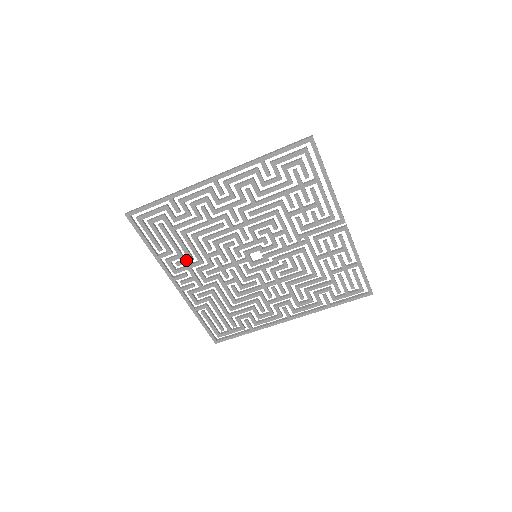
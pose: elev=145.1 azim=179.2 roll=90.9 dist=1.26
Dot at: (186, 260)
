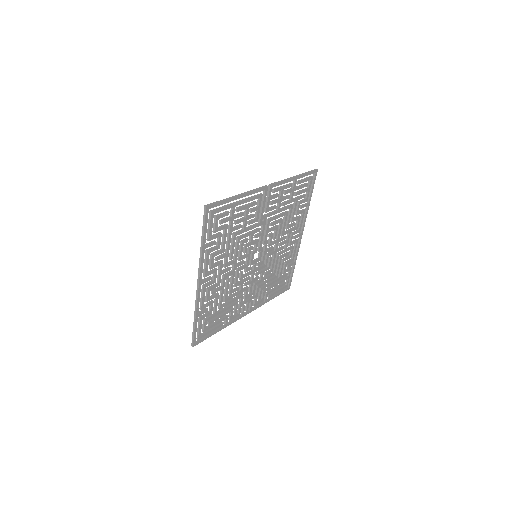
Dot at: (236, 306)
